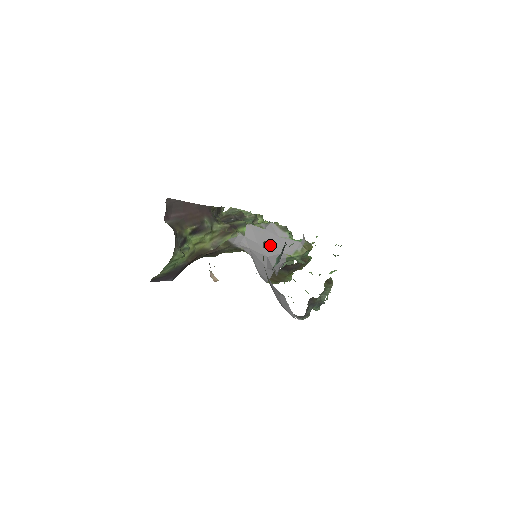
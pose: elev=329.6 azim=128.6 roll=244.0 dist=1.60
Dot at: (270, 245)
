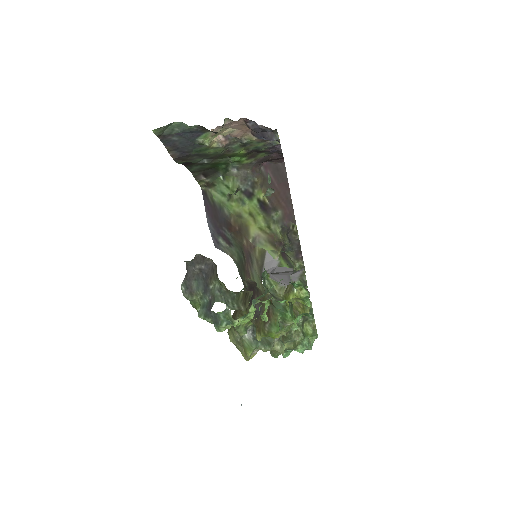
Dot at: (276, 273)
